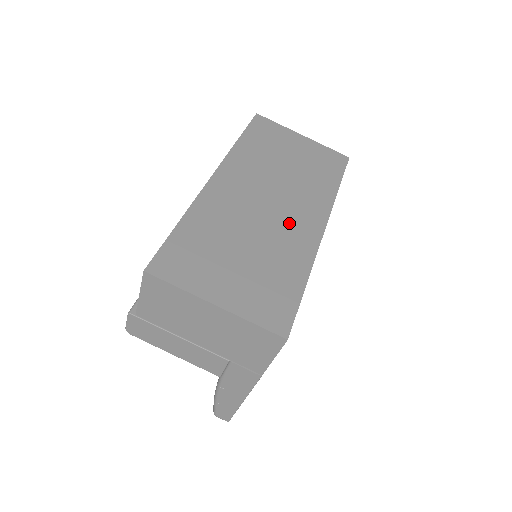
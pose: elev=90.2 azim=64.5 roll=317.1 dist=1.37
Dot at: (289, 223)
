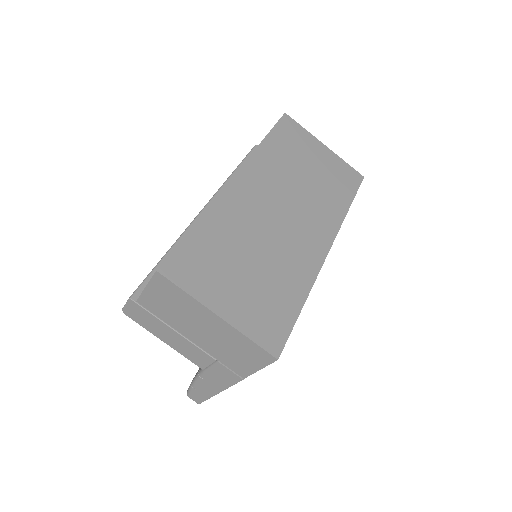
Dot at: (297, 240)
